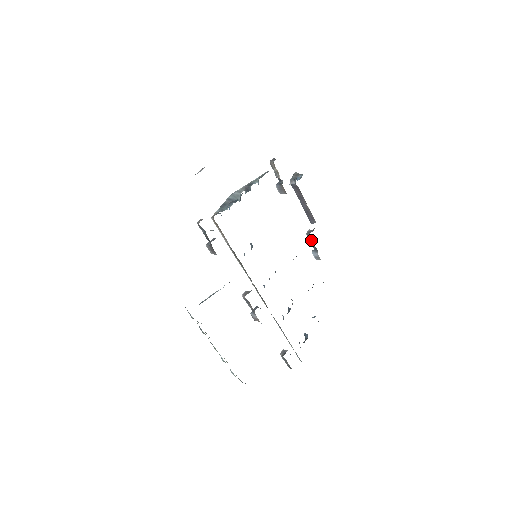
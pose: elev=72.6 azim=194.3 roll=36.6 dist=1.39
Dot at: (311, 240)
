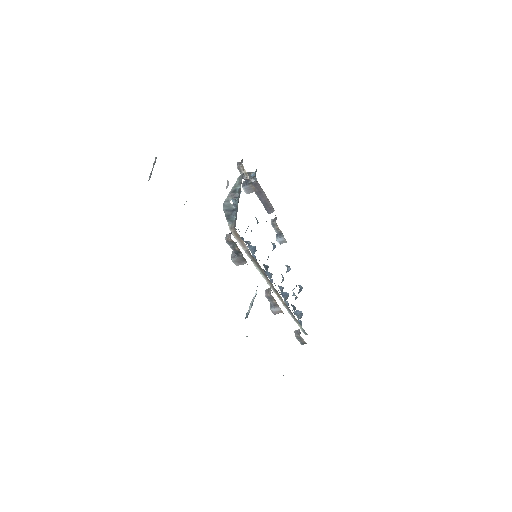
Dot at: (277, 228)
